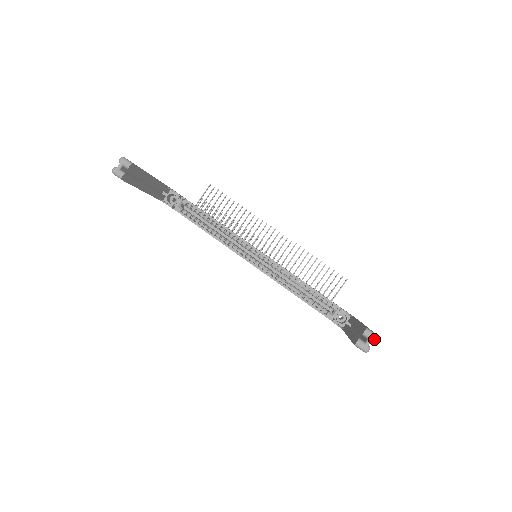
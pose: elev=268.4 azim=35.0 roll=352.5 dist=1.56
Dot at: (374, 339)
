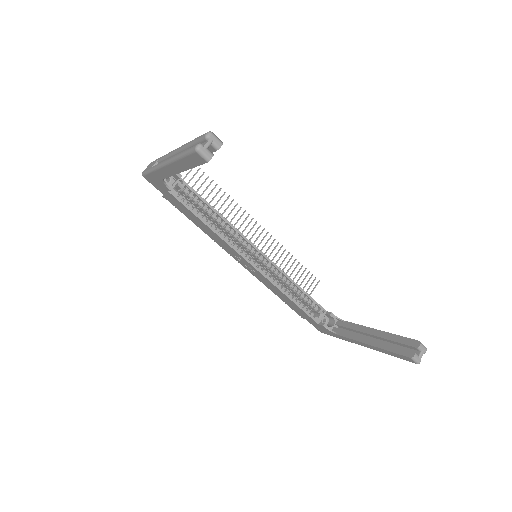
Dot at: occluded
